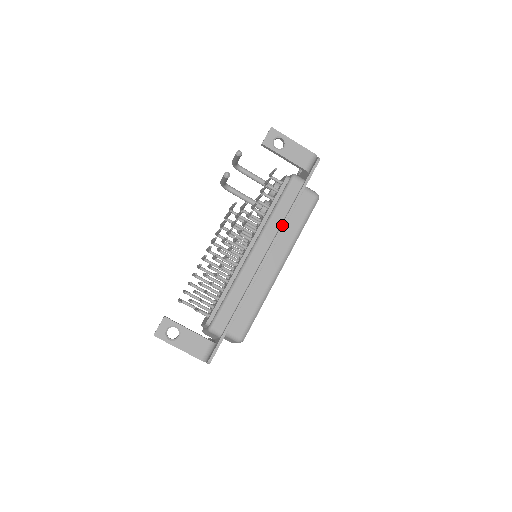
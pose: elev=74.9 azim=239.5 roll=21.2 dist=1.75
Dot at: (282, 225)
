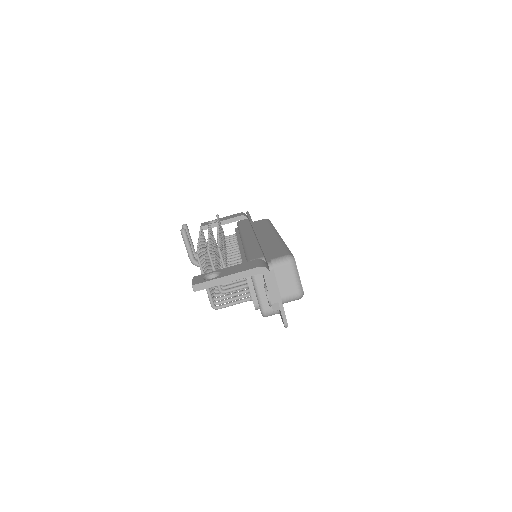
Dot at: (251, 224)
